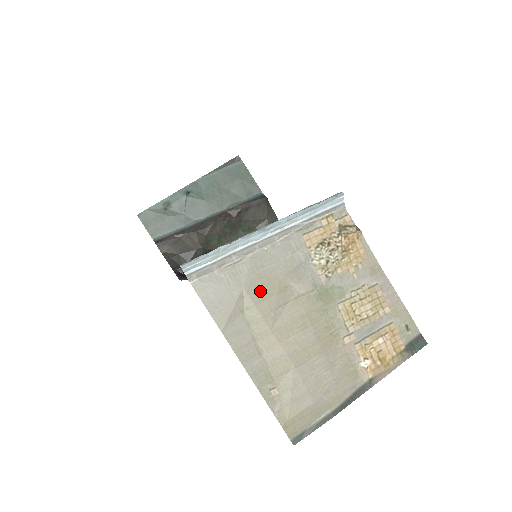
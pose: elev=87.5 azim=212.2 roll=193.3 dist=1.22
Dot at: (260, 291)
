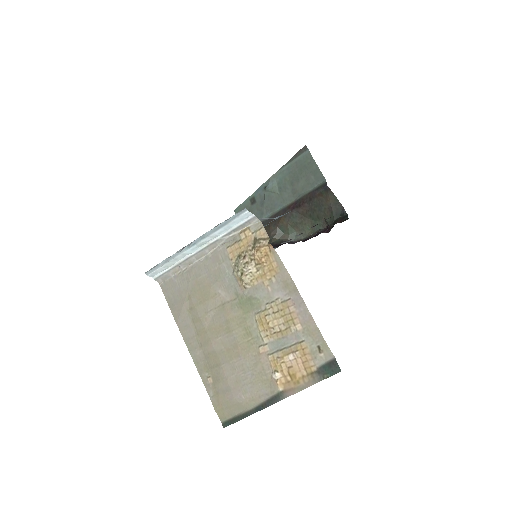
Dot at: (198, 295)
